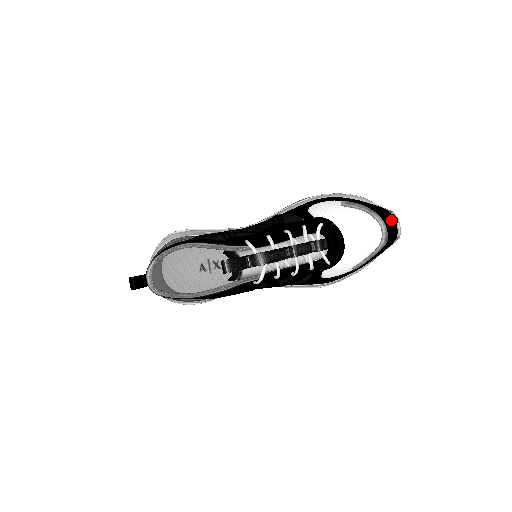
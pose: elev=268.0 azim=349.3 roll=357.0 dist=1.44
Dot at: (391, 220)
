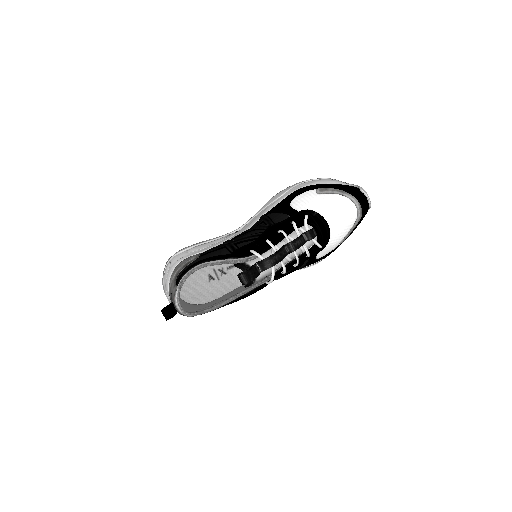
Dot at: (361, 195)
